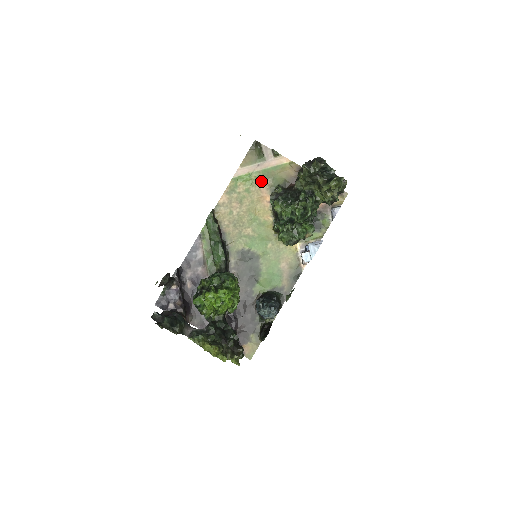
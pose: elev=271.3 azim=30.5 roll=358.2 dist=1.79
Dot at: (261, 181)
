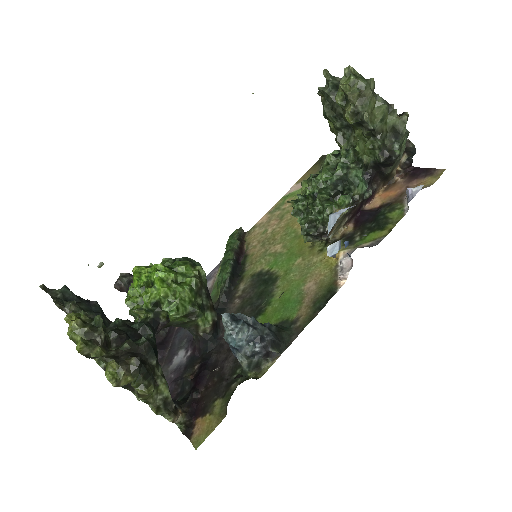
Dot at: occluded
